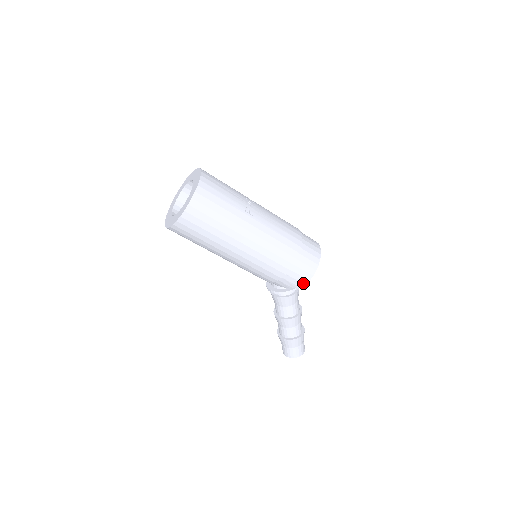
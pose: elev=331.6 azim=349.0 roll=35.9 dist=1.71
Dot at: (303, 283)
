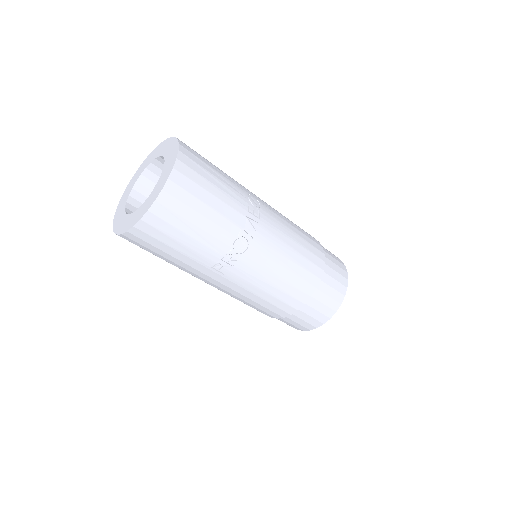
Dot at: occluded
